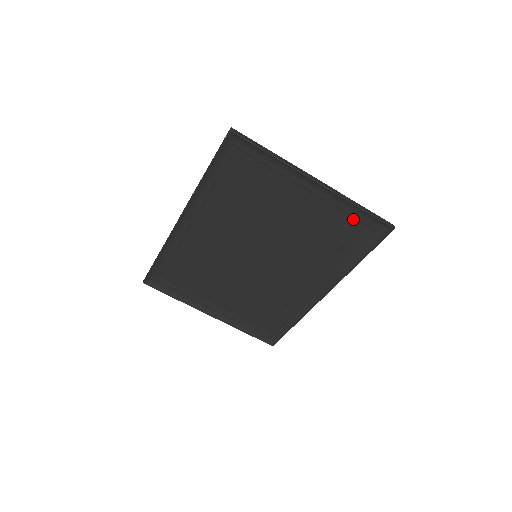
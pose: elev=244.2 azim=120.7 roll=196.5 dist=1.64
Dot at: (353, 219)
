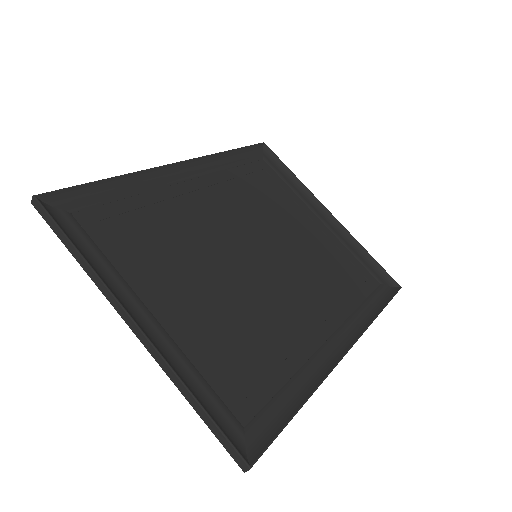
Dot at: (361, 265)
